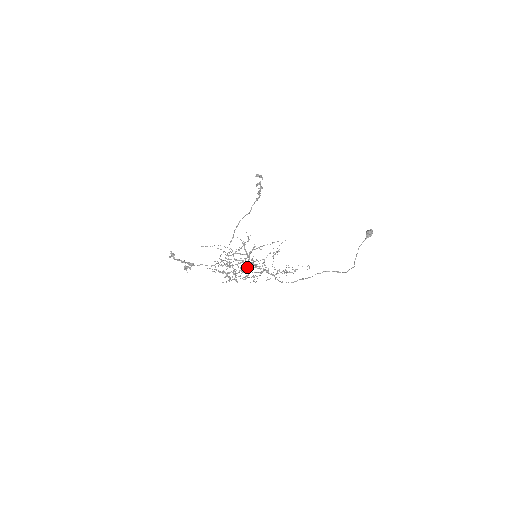
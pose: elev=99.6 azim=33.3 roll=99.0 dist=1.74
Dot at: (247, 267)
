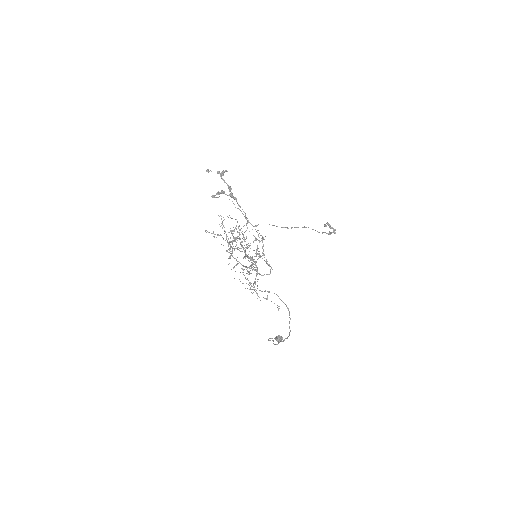
Dot at: occluded
